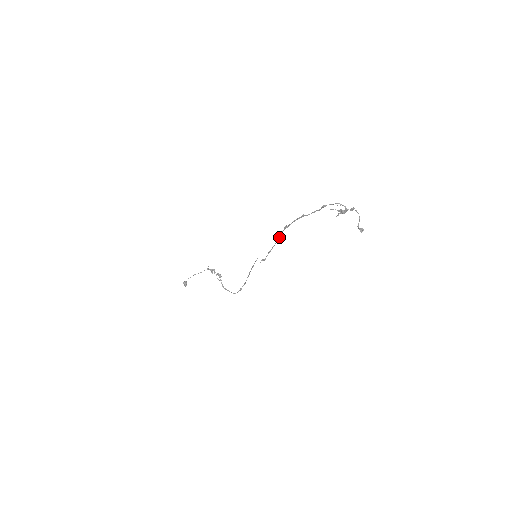
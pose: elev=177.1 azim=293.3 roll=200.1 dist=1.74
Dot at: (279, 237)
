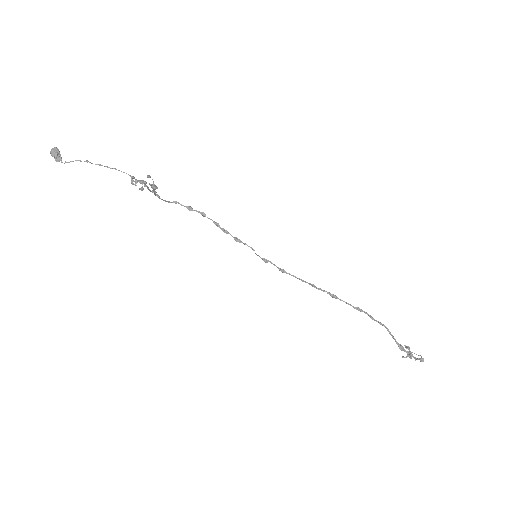
Dot at: occluded
